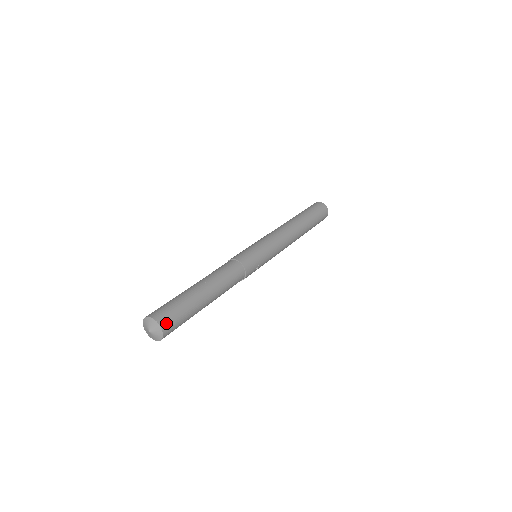
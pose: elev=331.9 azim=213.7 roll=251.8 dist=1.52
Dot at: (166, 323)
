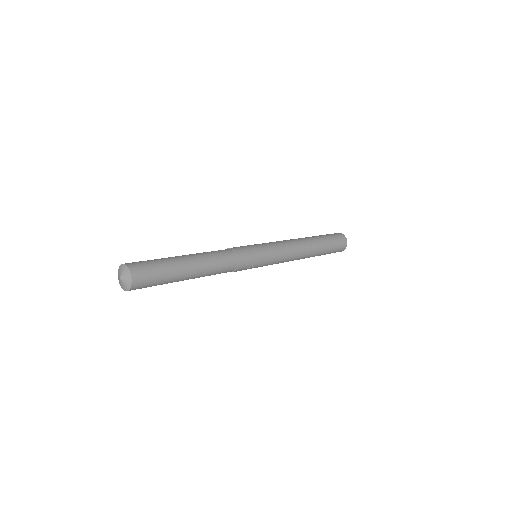
Dot at: (138, 276)
